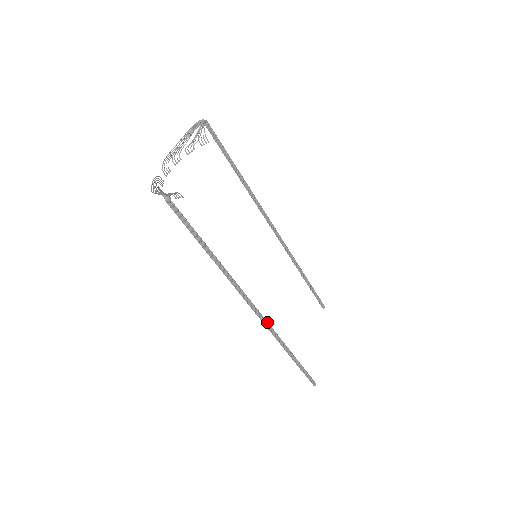
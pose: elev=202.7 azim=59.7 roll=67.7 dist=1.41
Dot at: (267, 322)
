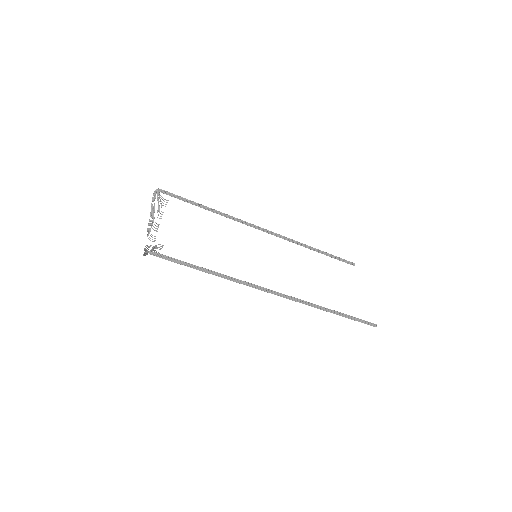
Dot at: (292, 297)
